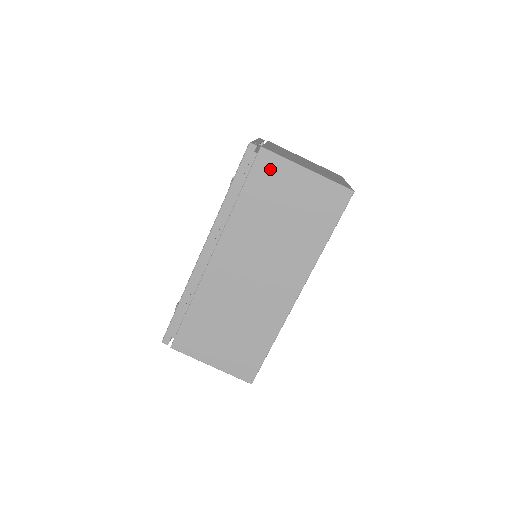
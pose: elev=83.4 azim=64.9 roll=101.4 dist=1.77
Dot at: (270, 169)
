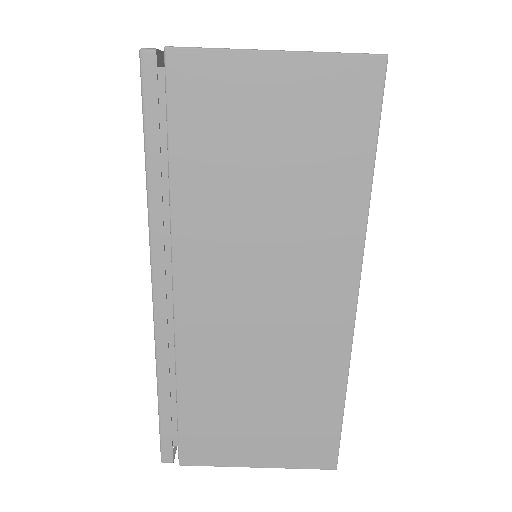
Dot at: (203, 85)
